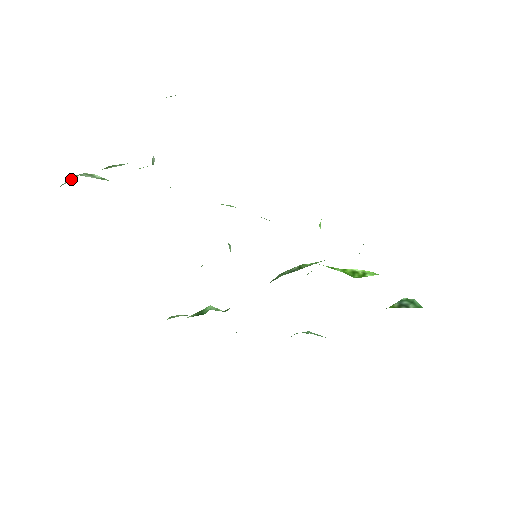
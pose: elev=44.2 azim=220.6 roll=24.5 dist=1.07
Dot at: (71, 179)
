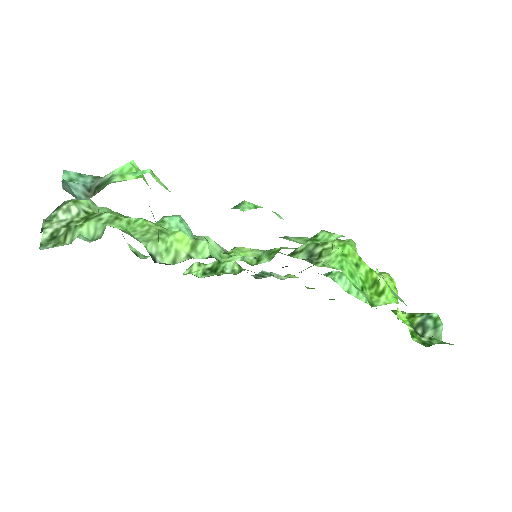
Dot at: (50, 218)
